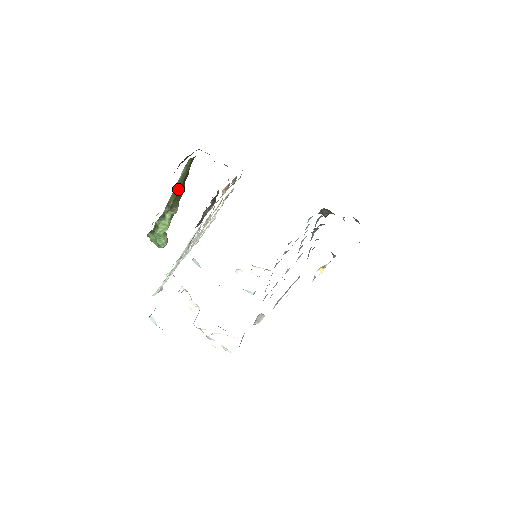
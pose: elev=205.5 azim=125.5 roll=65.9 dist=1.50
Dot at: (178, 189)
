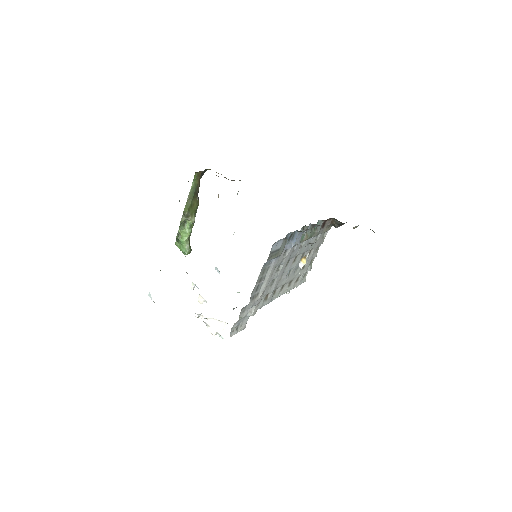
Dot at: (190, 200)
